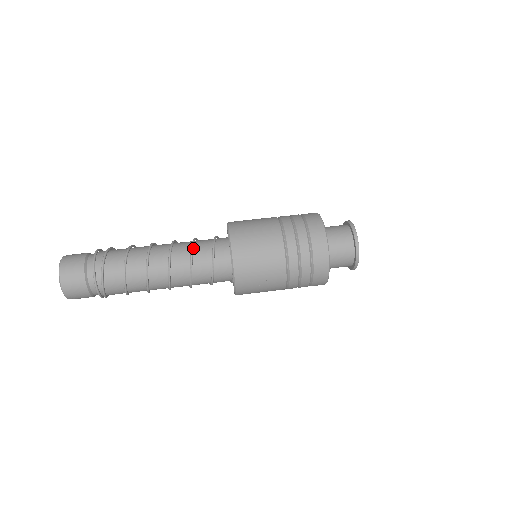
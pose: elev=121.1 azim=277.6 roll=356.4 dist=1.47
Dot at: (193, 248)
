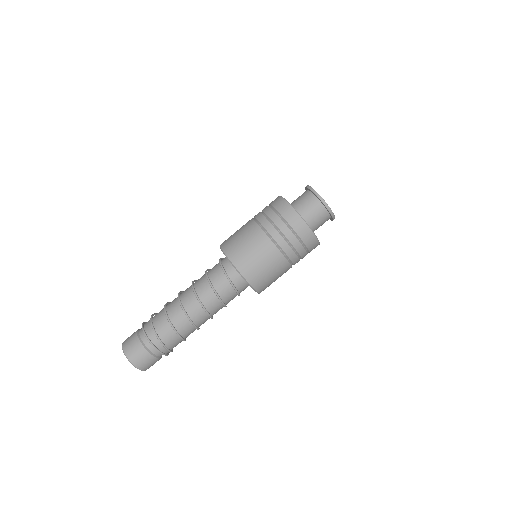
Dot at: (218, 295)
